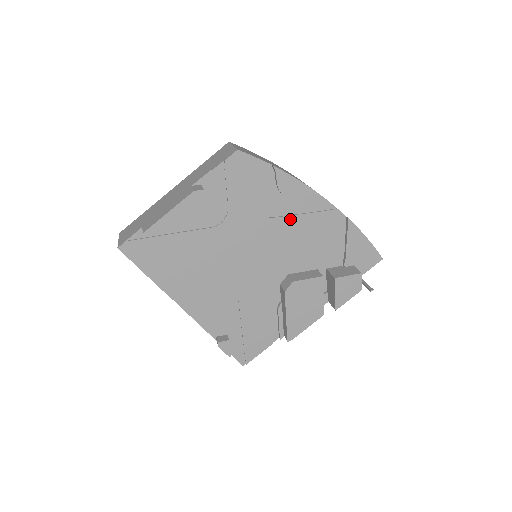
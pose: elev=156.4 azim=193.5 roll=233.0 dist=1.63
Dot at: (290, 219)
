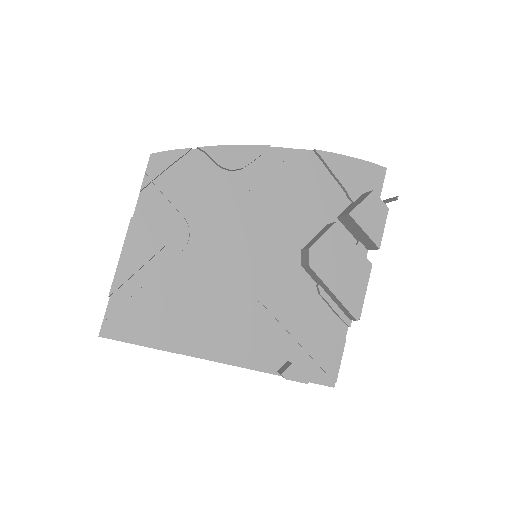
Dot at: (257, 190)
